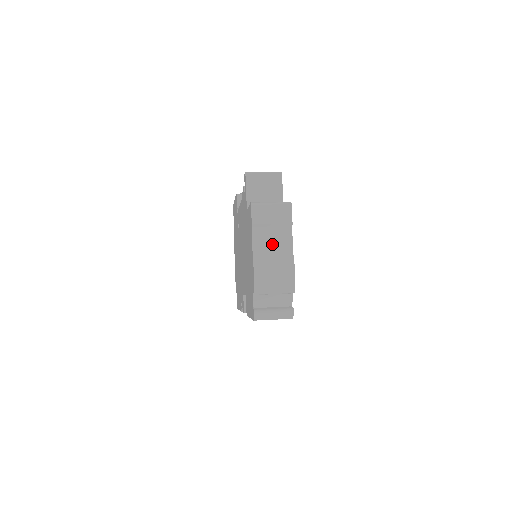
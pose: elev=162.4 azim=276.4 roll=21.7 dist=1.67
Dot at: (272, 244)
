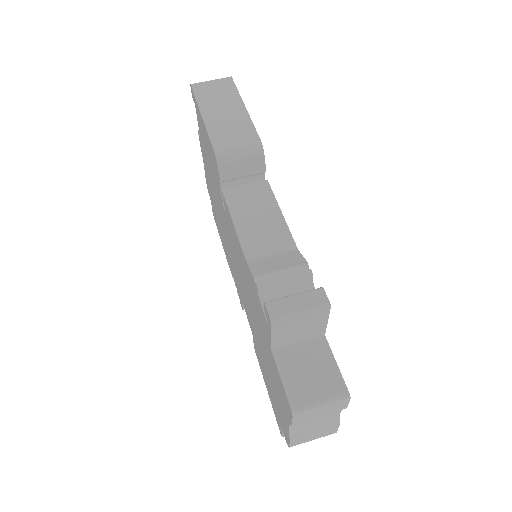
Dot at: (315, 420)
